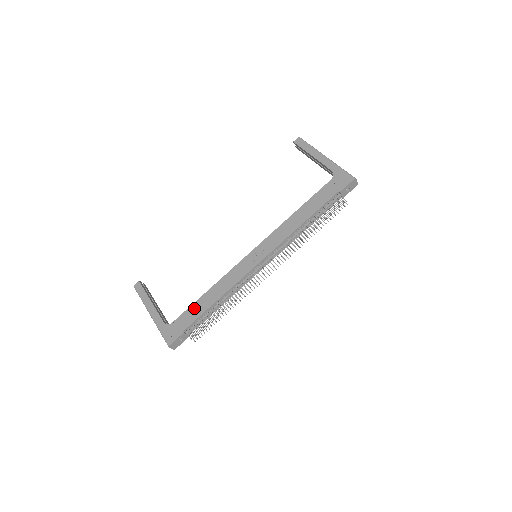
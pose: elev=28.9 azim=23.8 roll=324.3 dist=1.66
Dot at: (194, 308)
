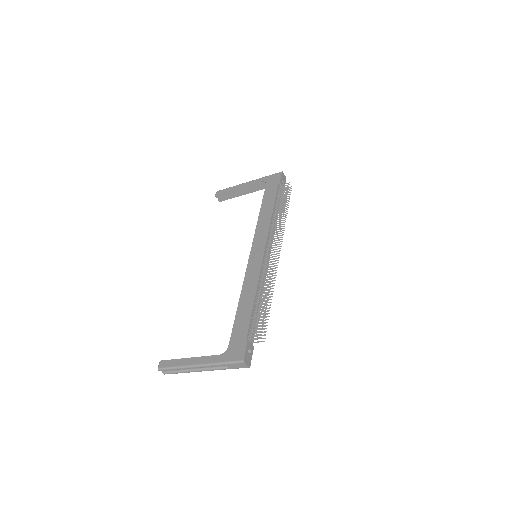
Dot at: (239, 319)
